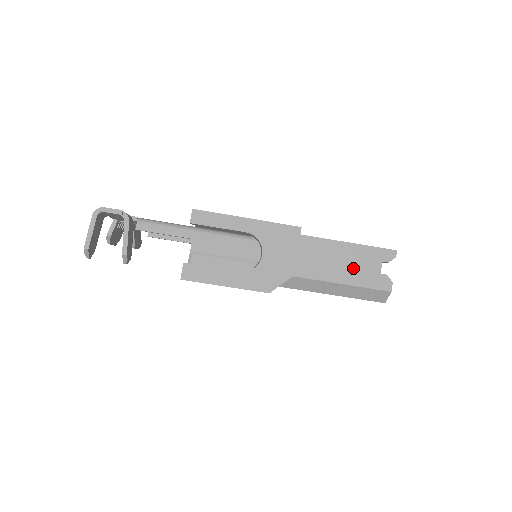
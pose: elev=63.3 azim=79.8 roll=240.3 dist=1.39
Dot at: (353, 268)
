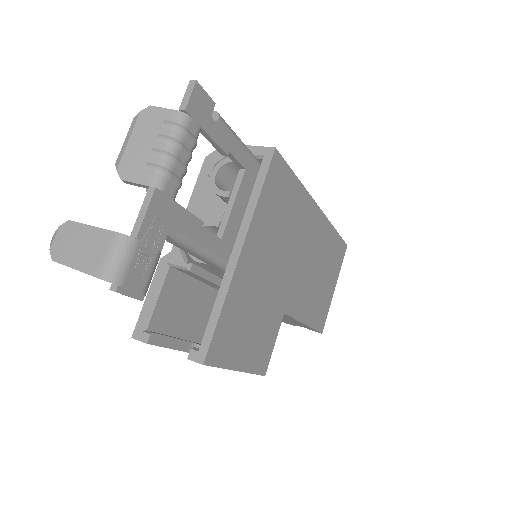
Dot at: (286, 320)
